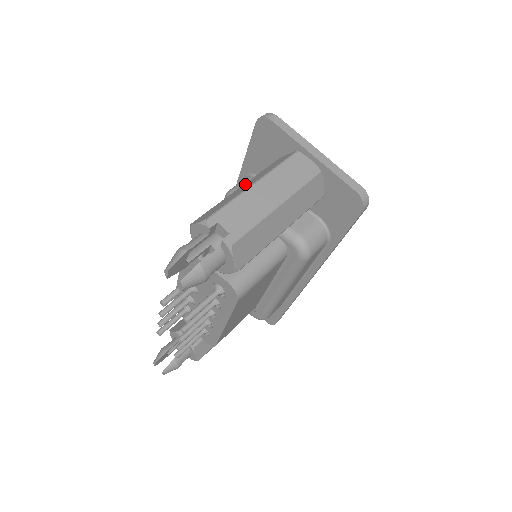
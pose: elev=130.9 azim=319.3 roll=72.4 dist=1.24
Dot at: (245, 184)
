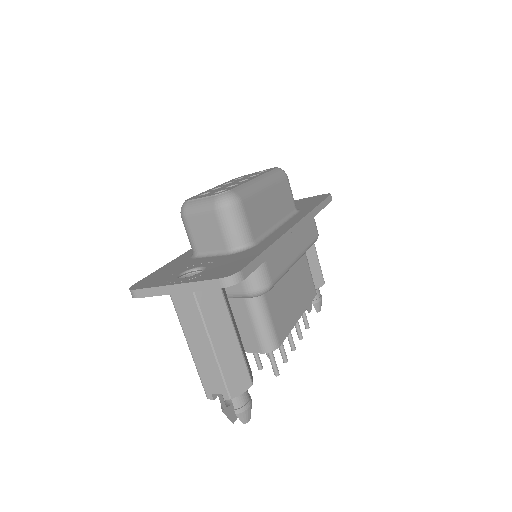
Dot at: occluded
